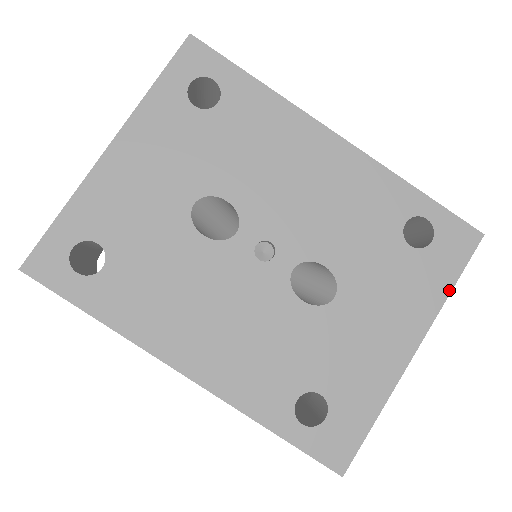
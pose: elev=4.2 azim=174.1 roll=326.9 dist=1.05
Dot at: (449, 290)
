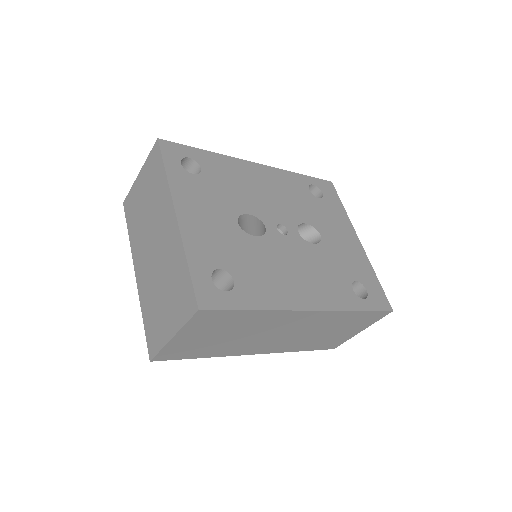
Dot at: (344, 210)
